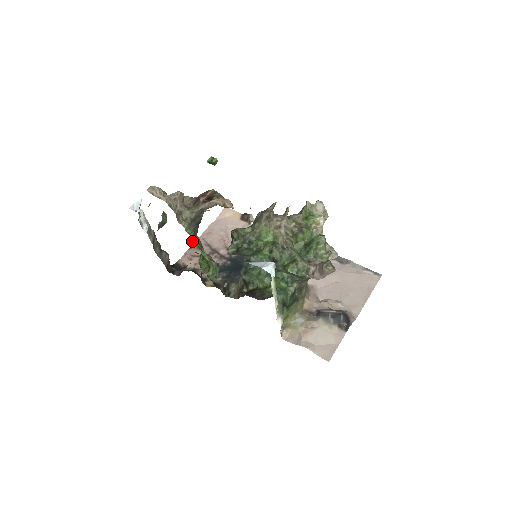
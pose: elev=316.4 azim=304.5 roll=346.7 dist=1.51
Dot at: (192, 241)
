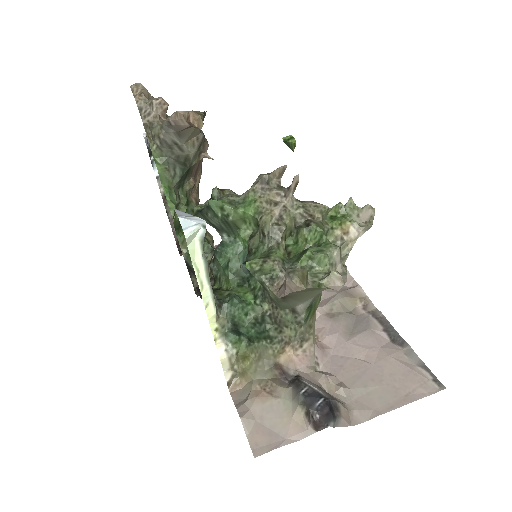
Dot at: (161, 178)
